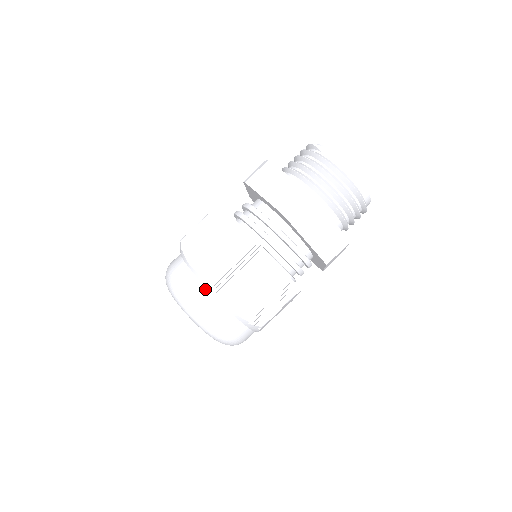
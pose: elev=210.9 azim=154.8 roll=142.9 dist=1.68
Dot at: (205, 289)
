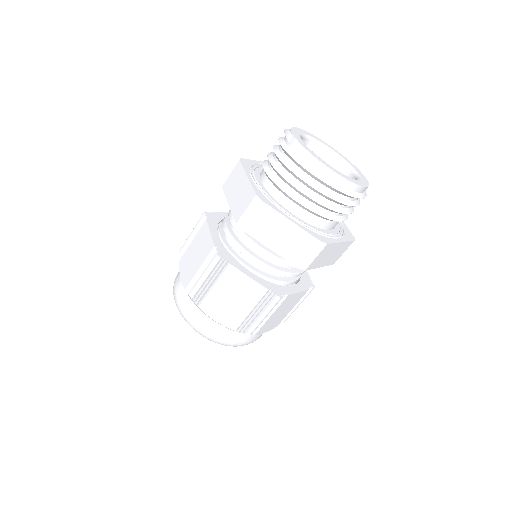
Dot at: (191, 301)
